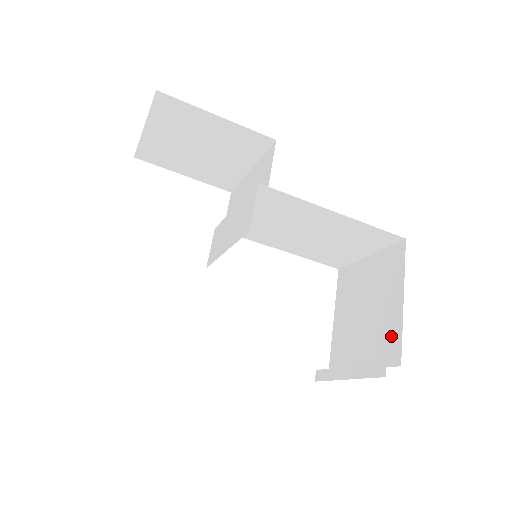
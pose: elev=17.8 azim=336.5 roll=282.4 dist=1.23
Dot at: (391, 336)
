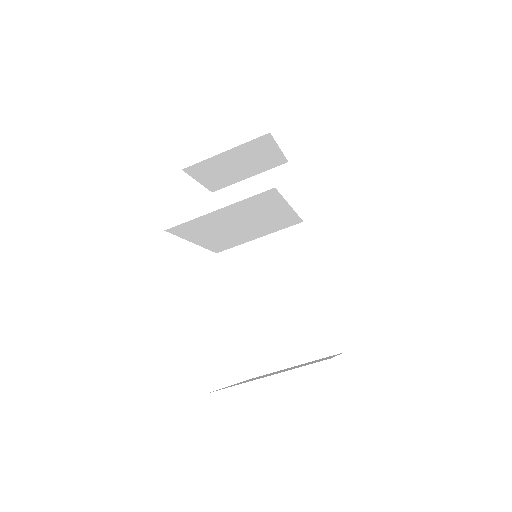
Dot at: occluded
